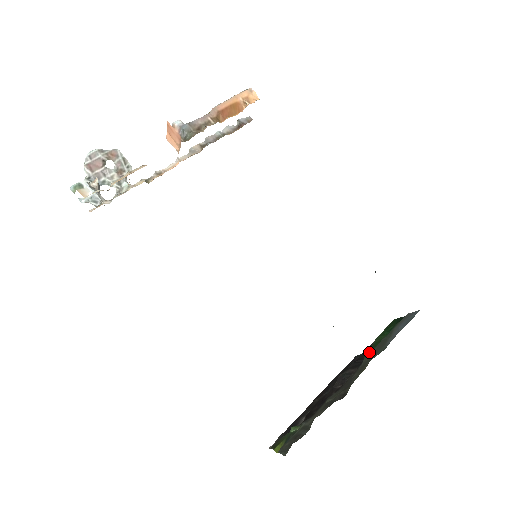
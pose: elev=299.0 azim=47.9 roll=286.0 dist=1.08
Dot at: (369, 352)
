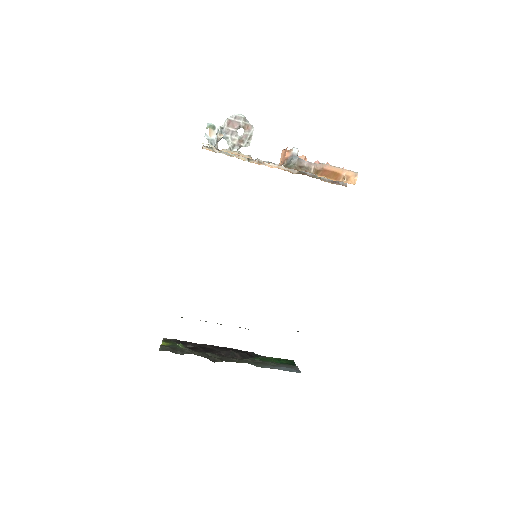
Dot at: (257, 359)
